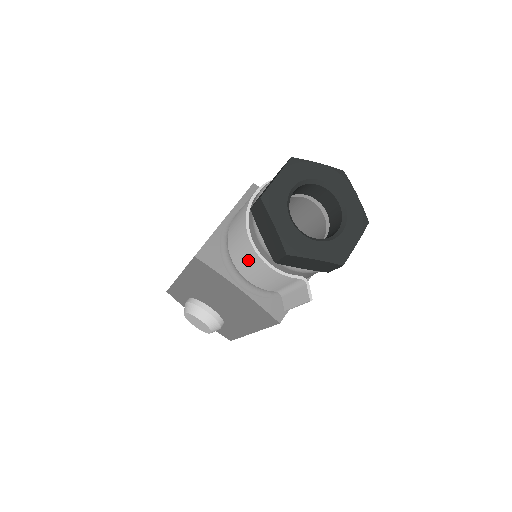
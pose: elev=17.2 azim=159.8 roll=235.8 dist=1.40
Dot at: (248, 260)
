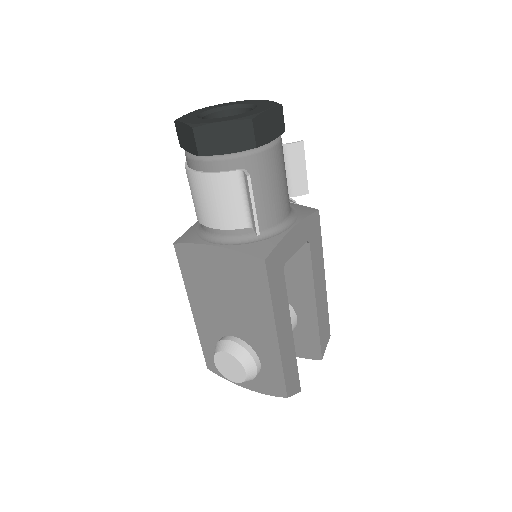
Dot at: (197, 194)
